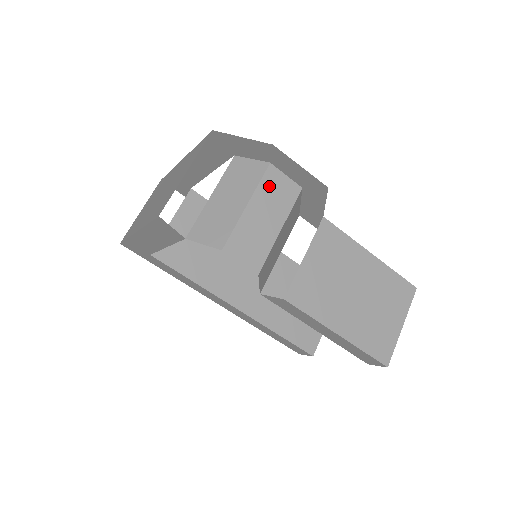
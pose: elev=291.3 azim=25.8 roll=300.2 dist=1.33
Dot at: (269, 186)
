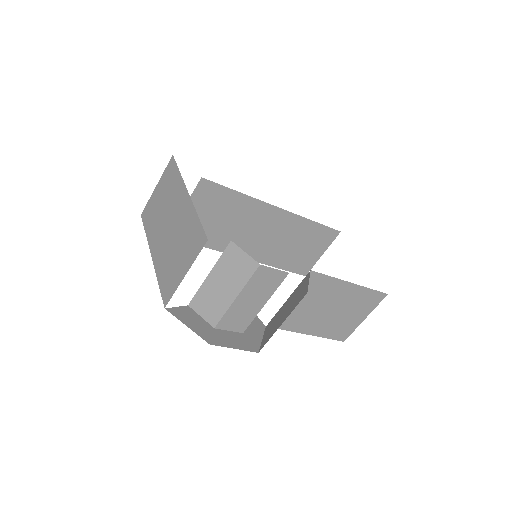
Dot at: (257, 280)
